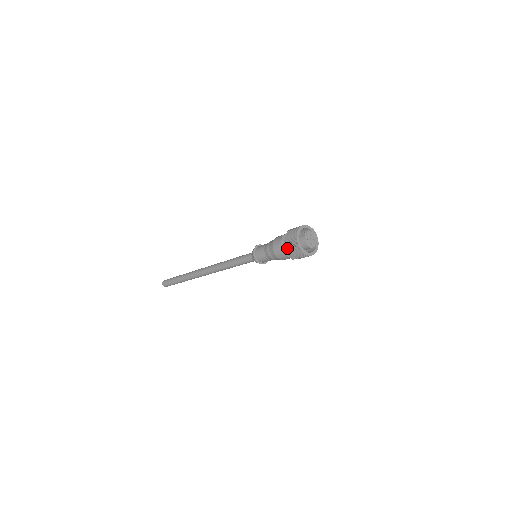
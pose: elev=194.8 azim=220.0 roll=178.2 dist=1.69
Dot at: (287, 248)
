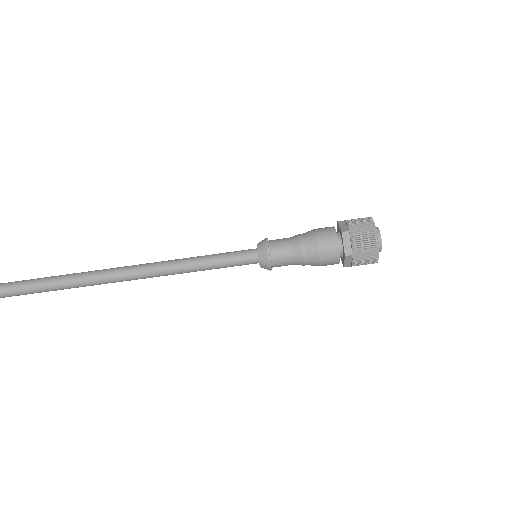
Dot at: (352, 229)
